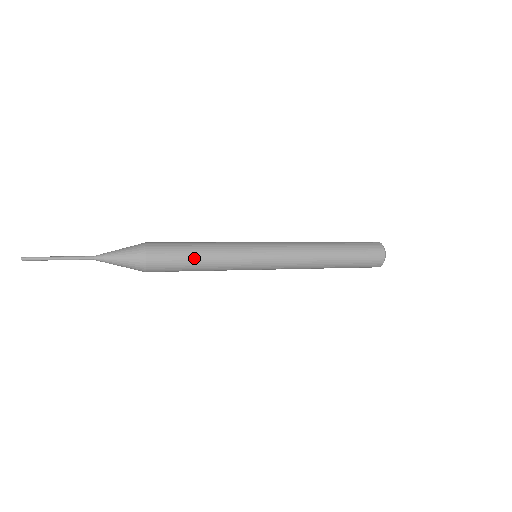
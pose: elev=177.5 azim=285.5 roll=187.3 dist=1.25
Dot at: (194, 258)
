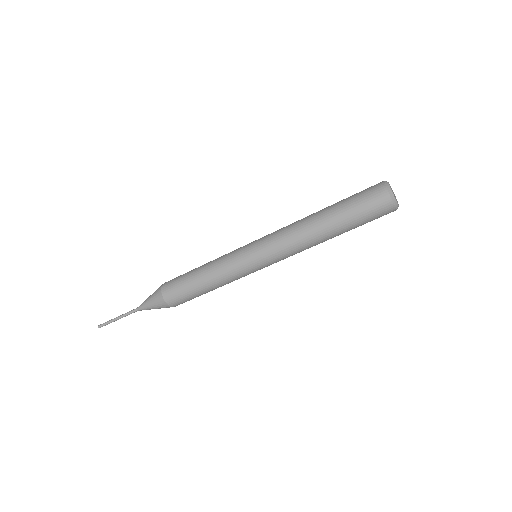
Dot at: (195, 275)
